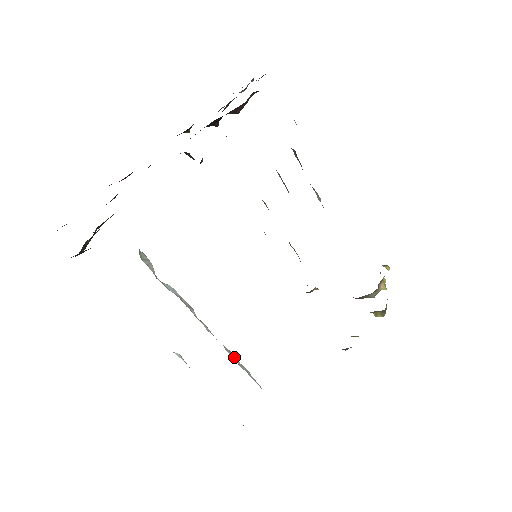
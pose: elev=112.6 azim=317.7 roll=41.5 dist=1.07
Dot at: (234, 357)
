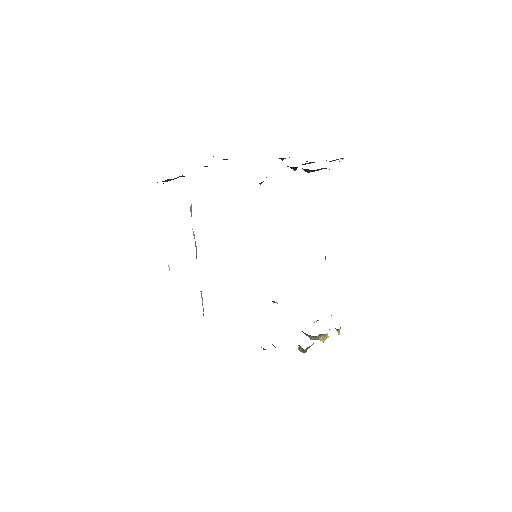
Dot at: (202, 297)
